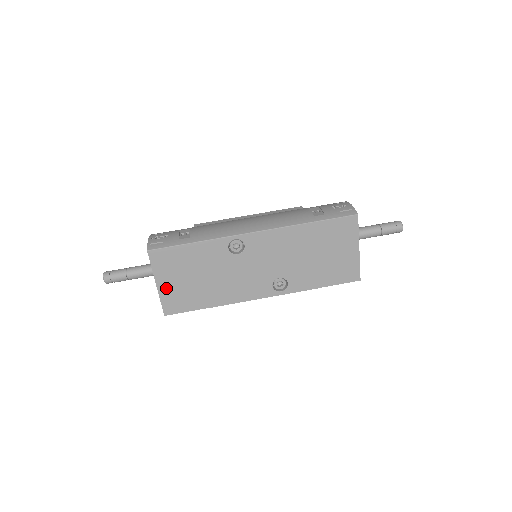
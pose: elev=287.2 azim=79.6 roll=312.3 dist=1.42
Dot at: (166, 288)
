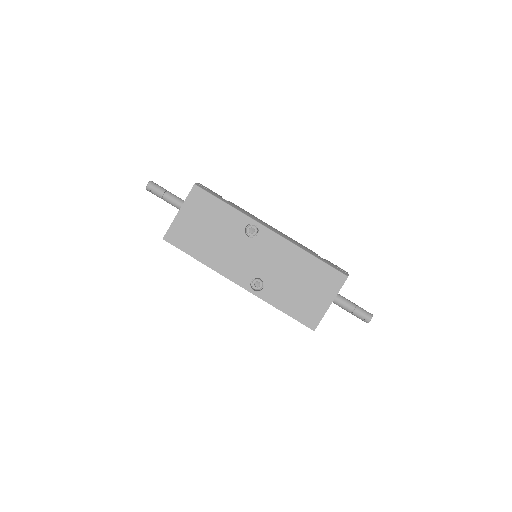
Dot at: (182, 220)
